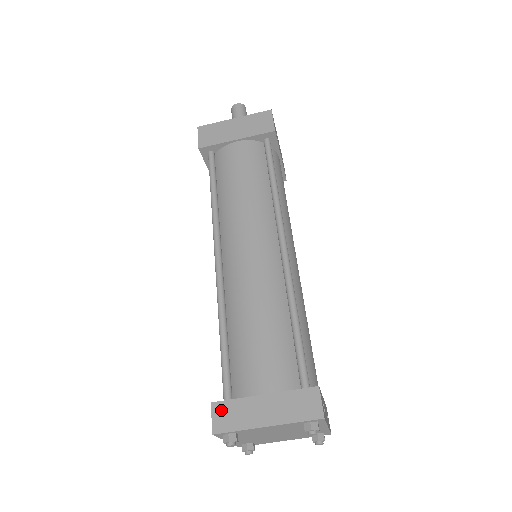
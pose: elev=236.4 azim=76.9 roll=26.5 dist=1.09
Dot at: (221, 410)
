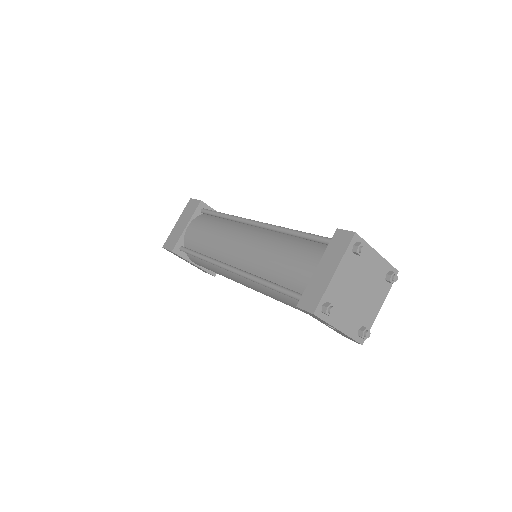
Dot at: (305, 301)
